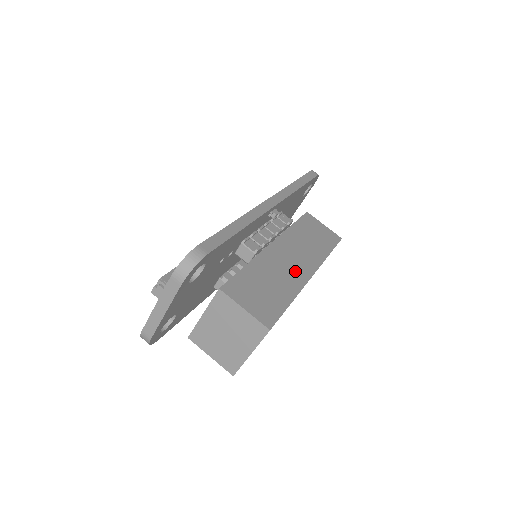
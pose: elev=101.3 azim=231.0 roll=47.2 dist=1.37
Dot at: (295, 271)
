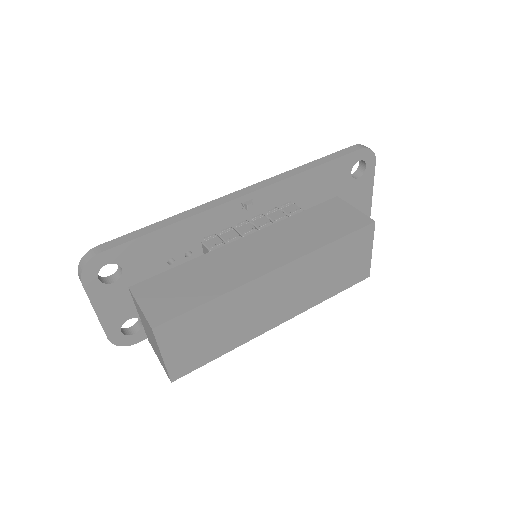
Dot at: (249, 266)
